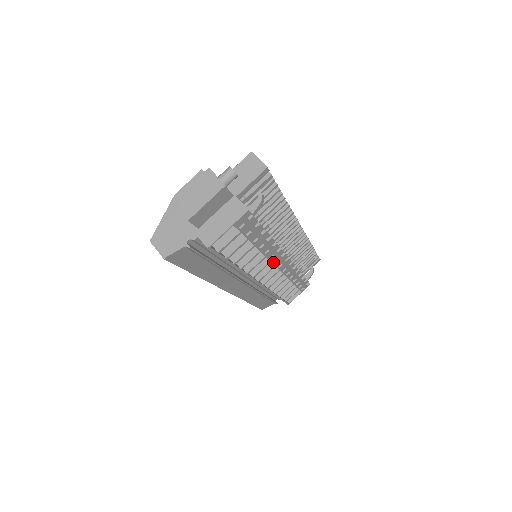
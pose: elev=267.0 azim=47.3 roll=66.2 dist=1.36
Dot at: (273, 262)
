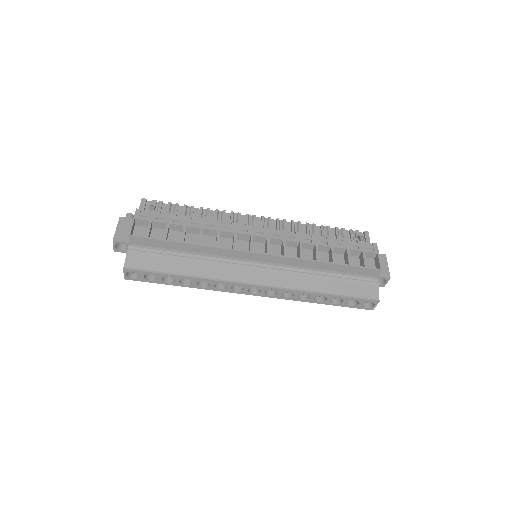
Dot at: (241, 233)
